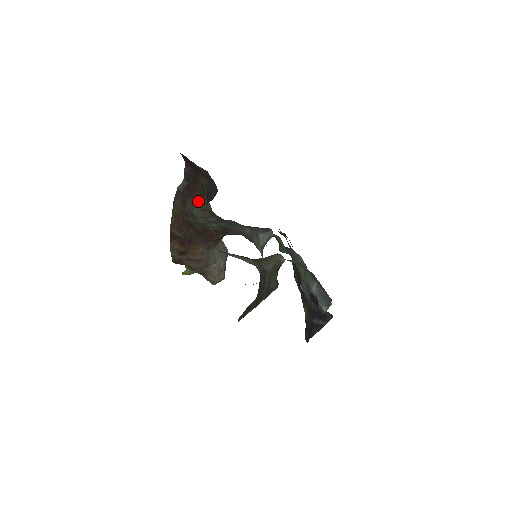
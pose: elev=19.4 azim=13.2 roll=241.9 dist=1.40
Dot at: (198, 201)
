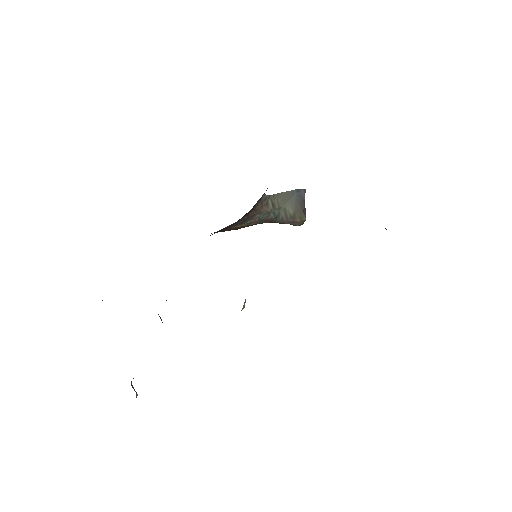
Dot at: occluded
